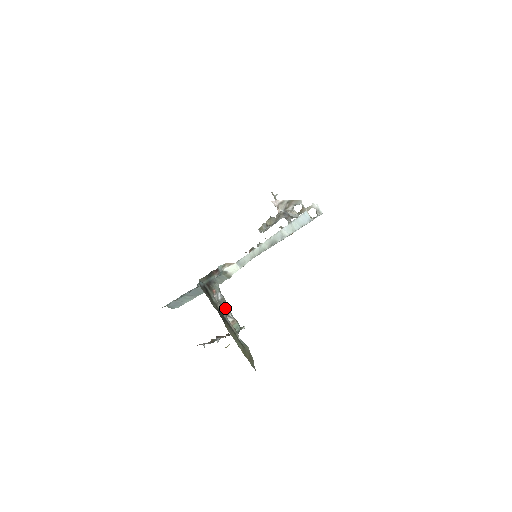
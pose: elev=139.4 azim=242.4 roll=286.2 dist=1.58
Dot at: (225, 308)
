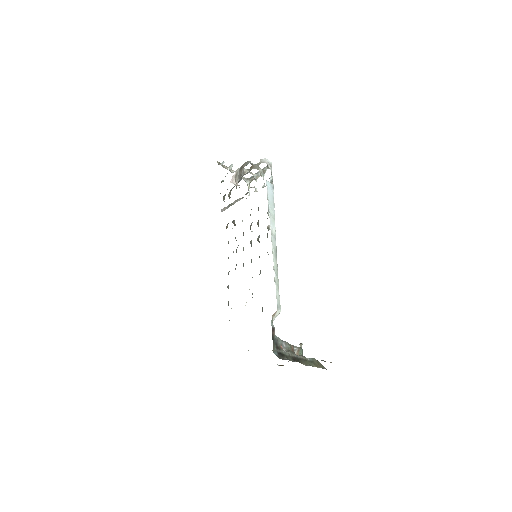
Dot at: (291, 349)
